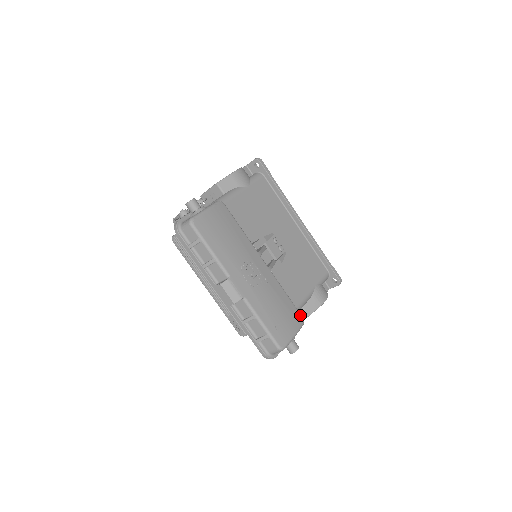
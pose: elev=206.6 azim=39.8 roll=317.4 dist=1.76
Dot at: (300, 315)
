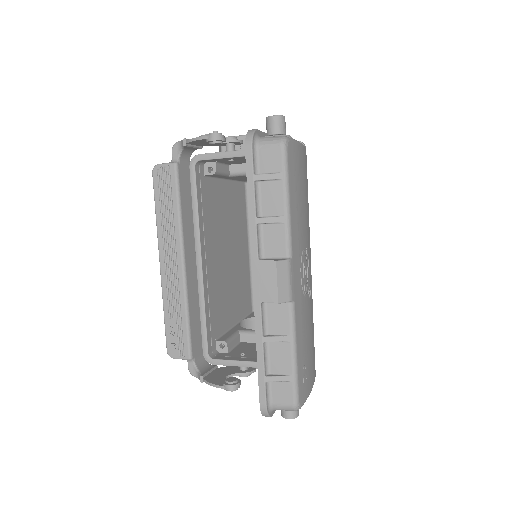
Dot at: occluded
